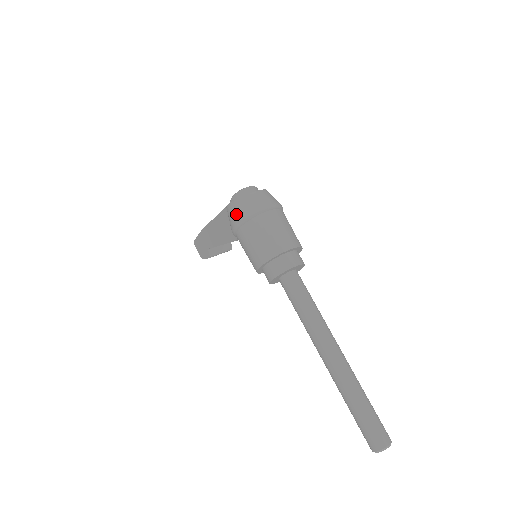
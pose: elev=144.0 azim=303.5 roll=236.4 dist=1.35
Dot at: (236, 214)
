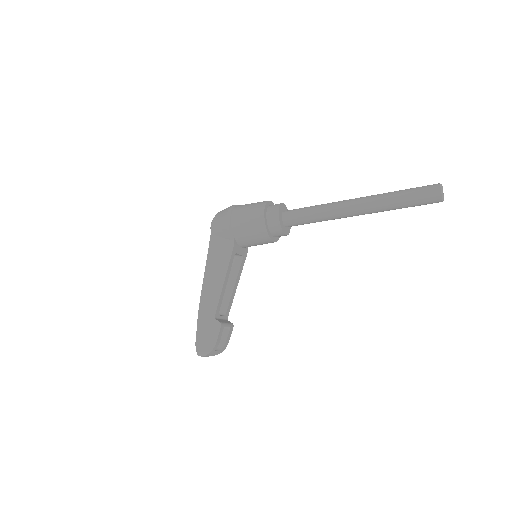
Dot at: (222, 215)
